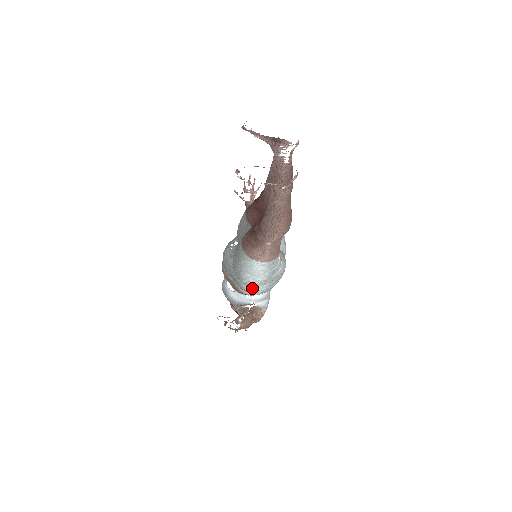
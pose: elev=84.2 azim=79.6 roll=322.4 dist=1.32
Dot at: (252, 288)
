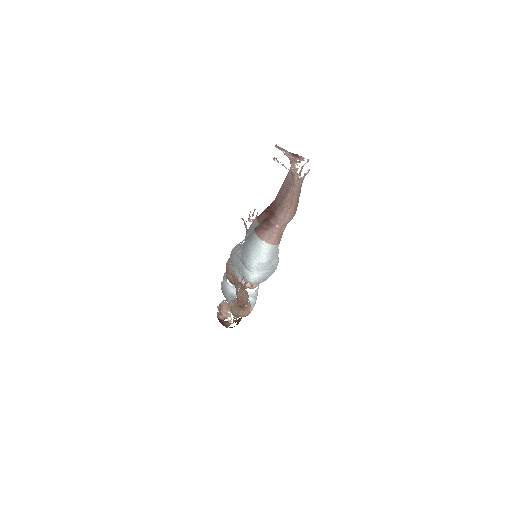
Dot at: (253, 273)
